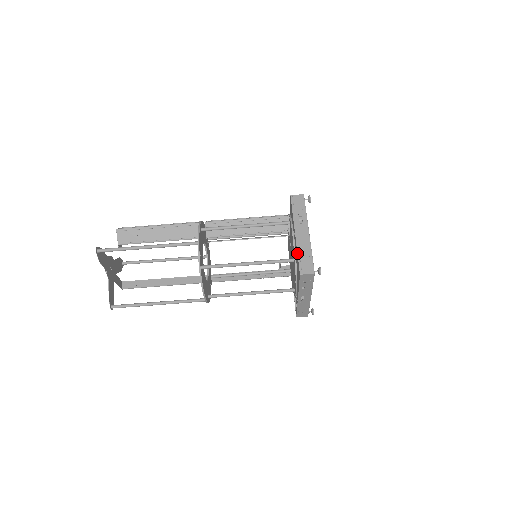
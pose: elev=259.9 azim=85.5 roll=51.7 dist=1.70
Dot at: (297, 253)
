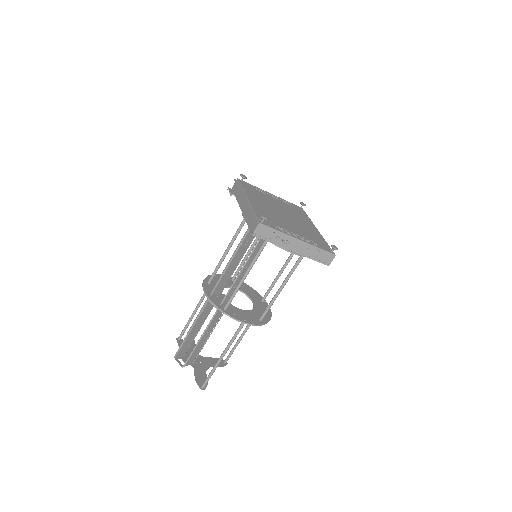
Dot at: occluded
